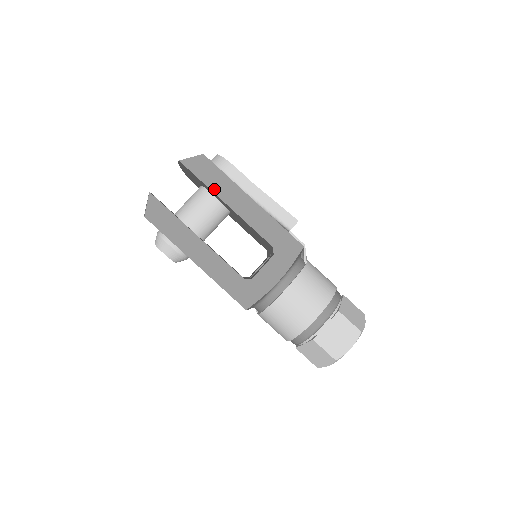
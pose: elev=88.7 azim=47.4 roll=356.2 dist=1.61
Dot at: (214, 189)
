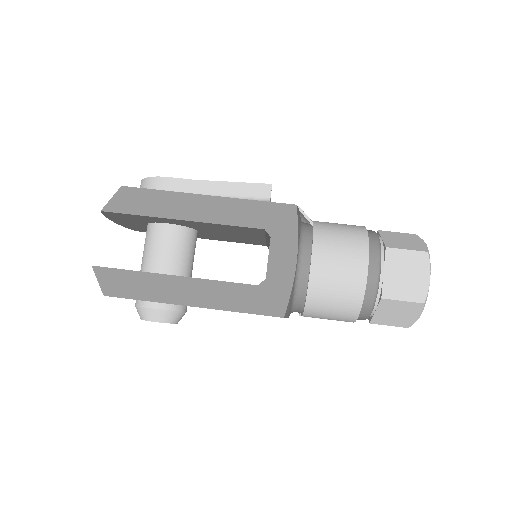
Dot at: (158, 214)
